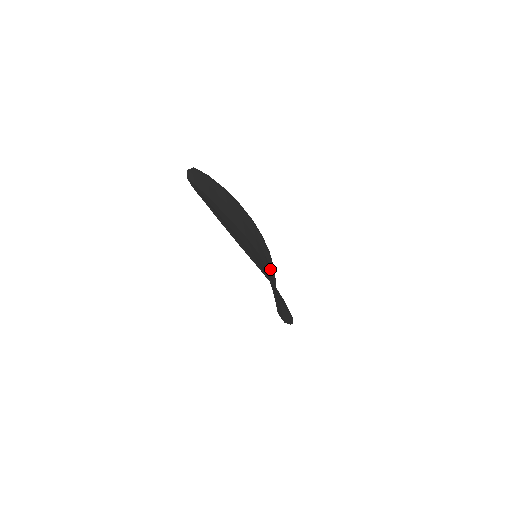
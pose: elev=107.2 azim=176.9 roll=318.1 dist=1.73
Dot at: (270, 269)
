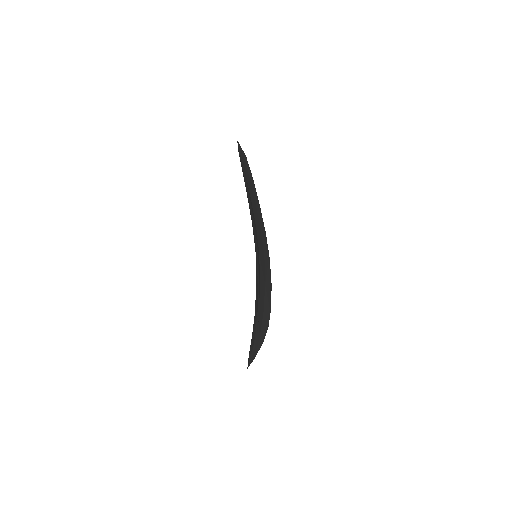
Dot at: (263, 308)
